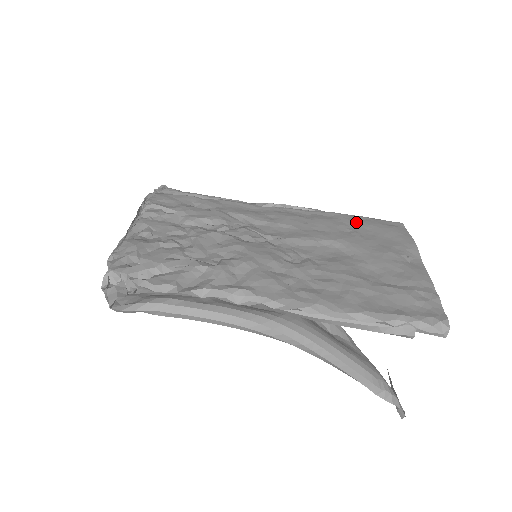
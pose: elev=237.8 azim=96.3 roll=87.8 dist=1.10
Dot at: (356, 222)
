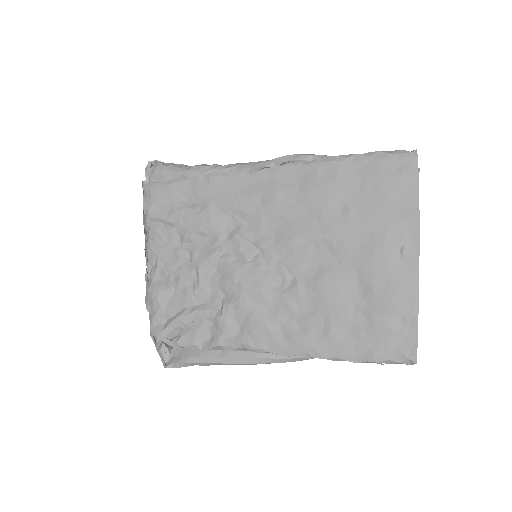
Dot at: (353, 180)
